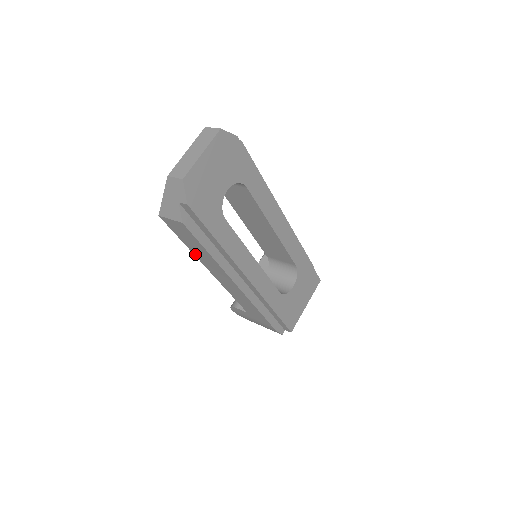
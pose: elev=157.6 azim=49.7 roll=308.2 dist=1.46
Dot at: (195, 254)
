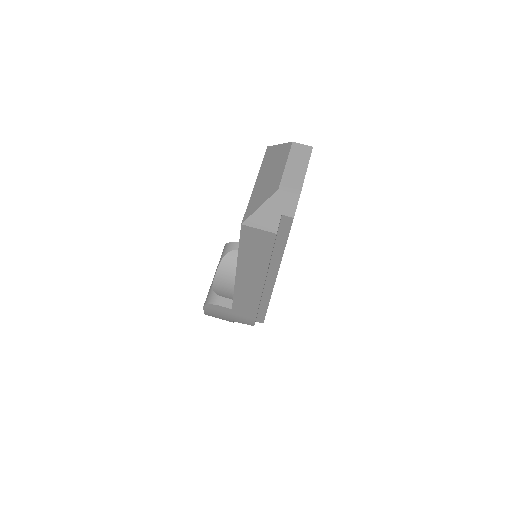
Dot at: (240, 259)
